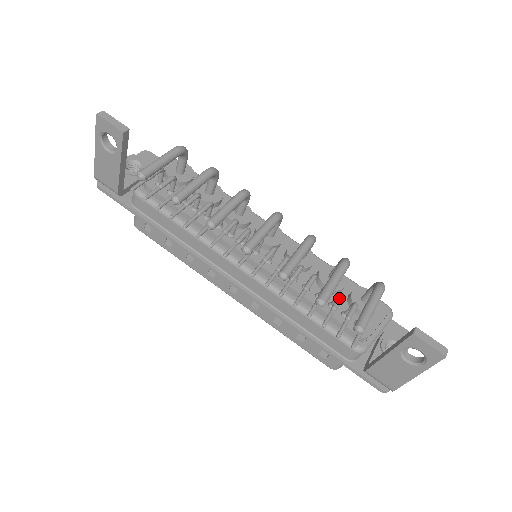
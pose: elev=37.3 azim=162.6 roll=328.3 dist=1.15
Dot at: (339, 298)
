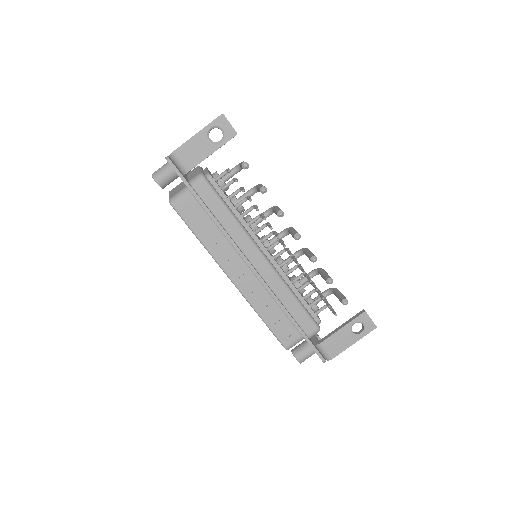
Dot at: occluded
